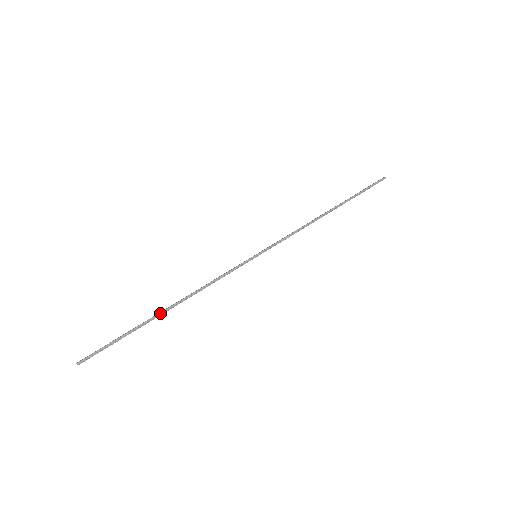
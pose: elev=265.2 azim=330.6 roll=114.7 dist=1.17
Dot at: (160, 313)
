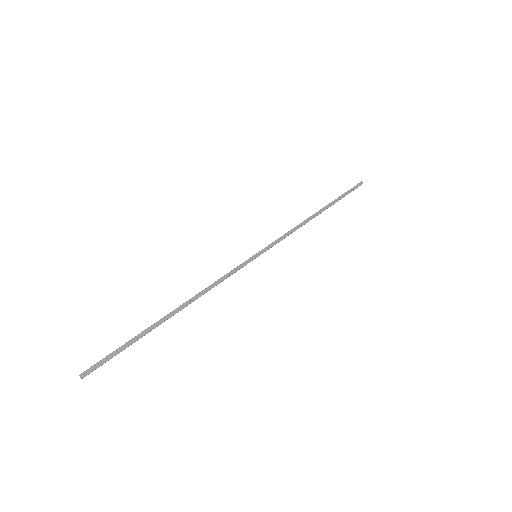
Dot at: occluded
